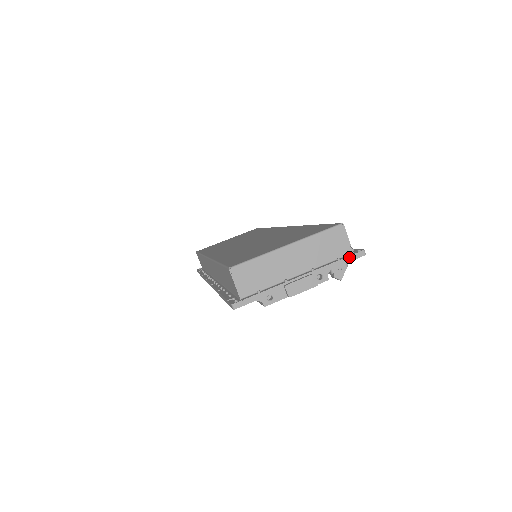
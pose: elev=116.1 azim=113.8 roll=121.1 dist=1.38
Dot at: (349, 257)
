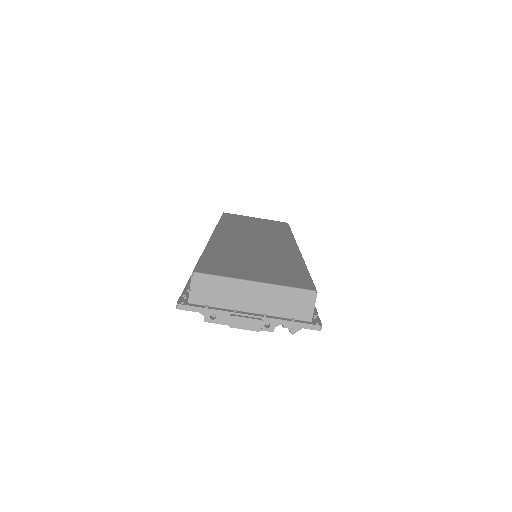
Dot at: (304, 324)
